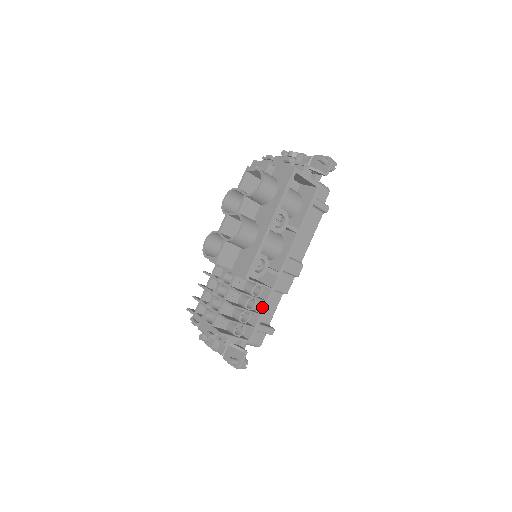
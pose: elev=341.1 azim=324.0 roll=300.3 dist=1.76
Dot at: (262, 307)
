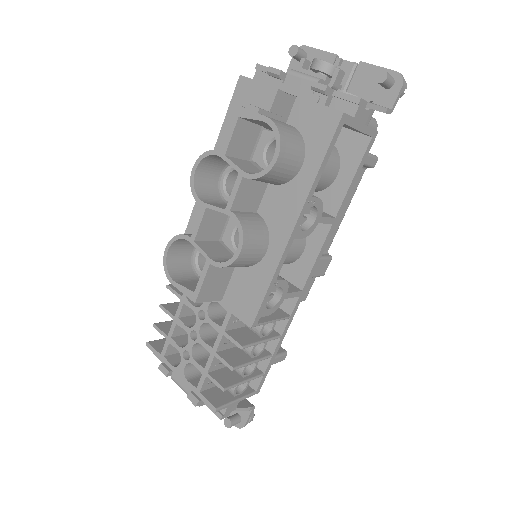
Dot at: (275, 344)
